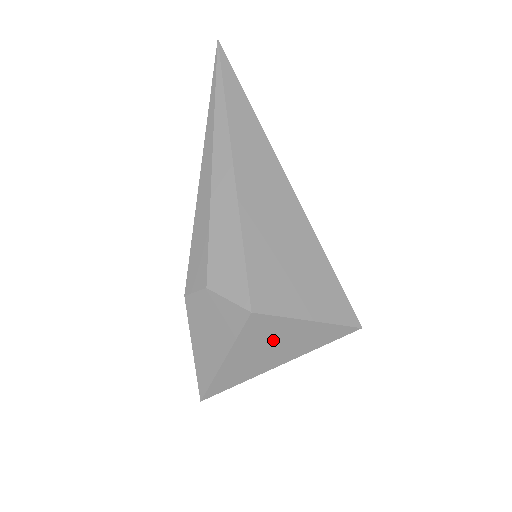
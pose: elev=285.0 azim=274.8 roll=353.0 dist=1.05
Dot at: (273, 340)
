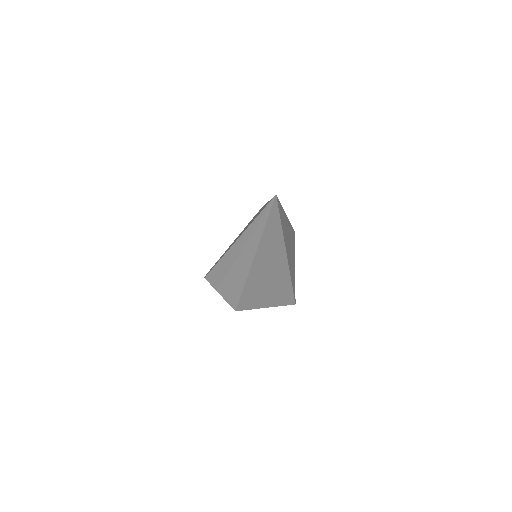
Dot at: occluded
